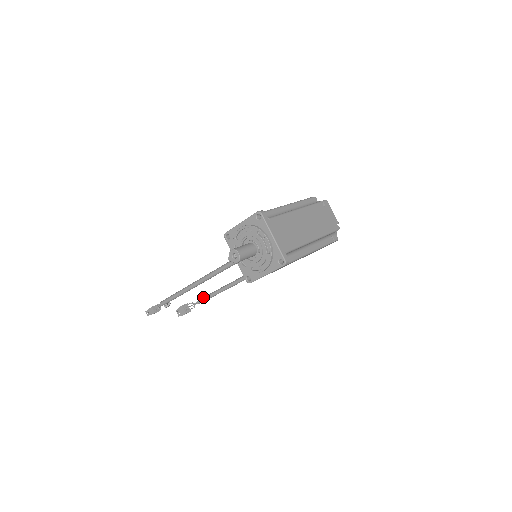
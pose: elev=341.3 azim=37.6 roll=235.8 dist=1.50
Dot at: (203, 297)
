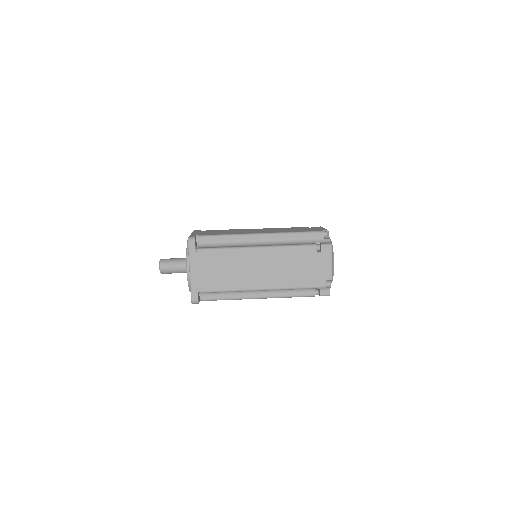
Dot at: occluded
